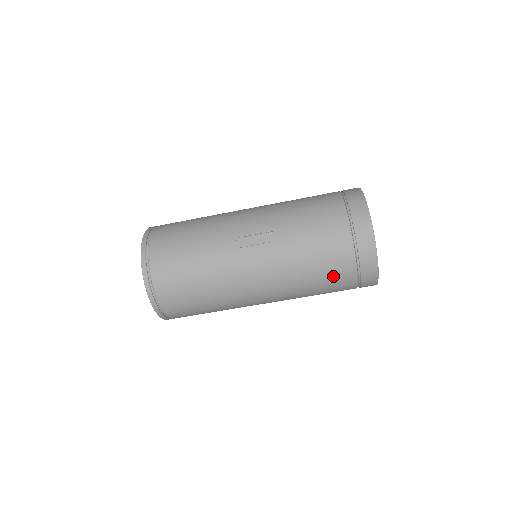
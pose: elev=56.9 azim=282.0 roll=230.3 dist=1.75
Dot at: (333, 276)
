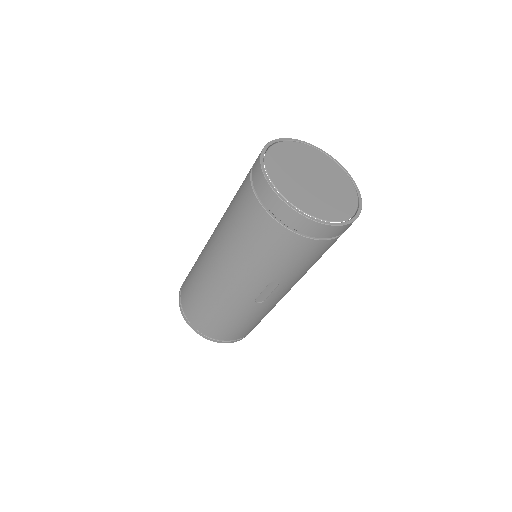
Dot at: occluded
